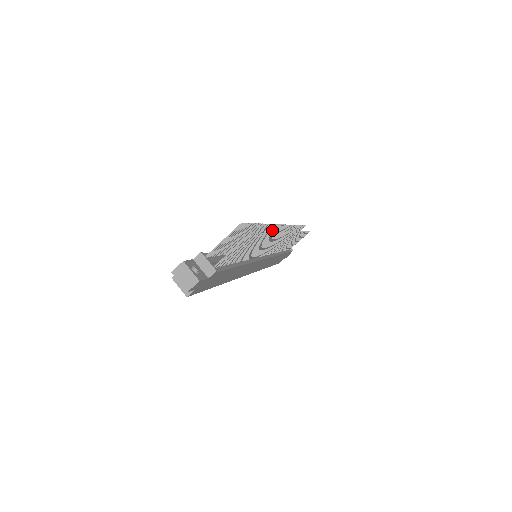
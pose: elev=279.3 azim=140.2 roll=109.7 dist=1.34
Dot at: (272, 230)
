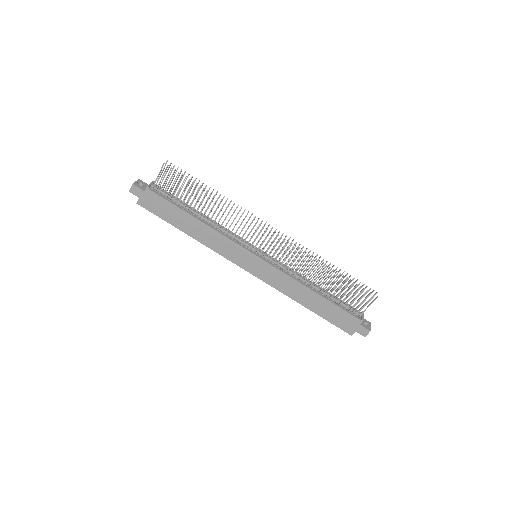
Dot at: occluded
